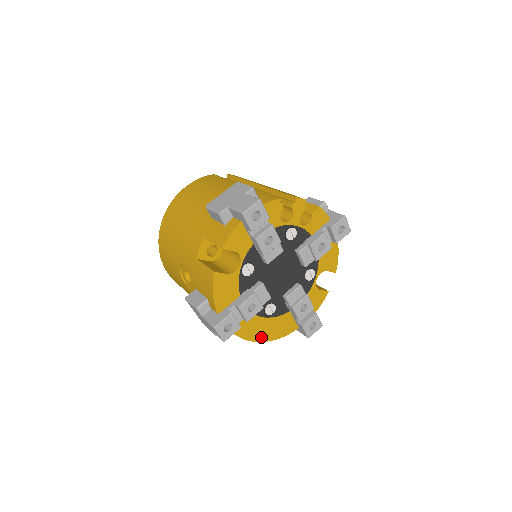
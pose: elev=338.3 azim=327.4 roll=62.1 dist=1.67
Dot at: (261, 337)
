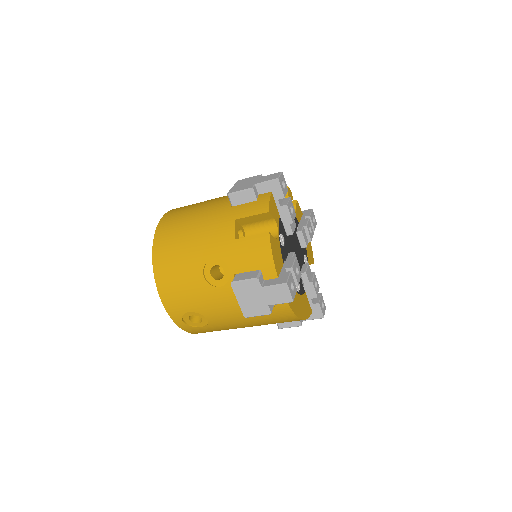
Dot at: (299, 314)
